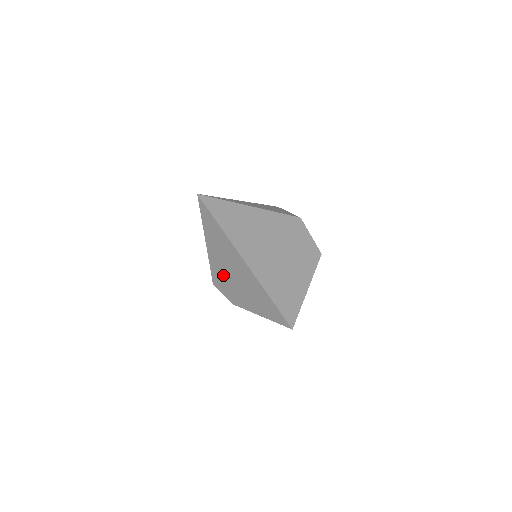
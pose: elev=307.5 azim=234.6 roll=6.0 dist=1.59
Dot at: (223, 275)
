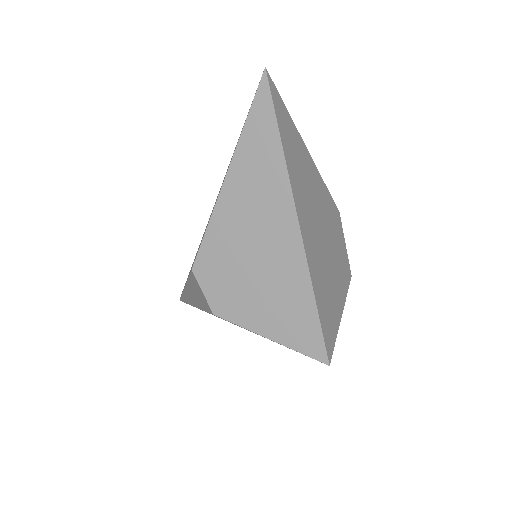
Dot at: (228, 247)
